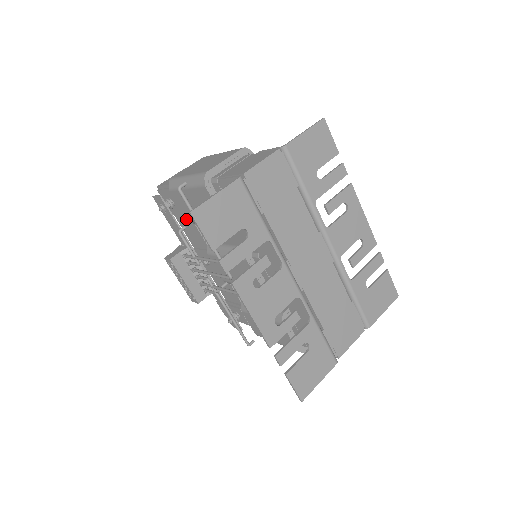
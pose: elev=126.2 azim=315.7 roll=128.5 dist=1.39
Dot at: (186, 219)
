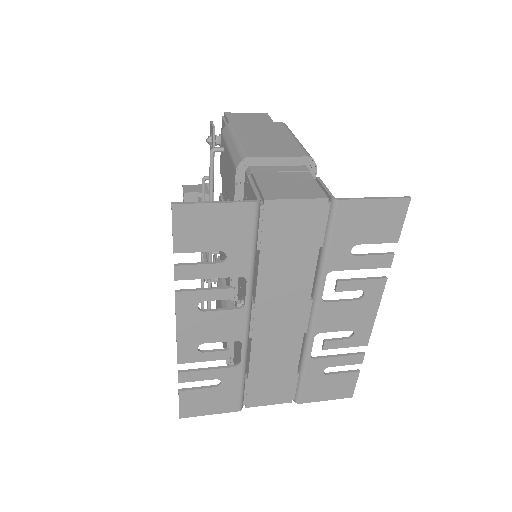
Dot at: occluded
